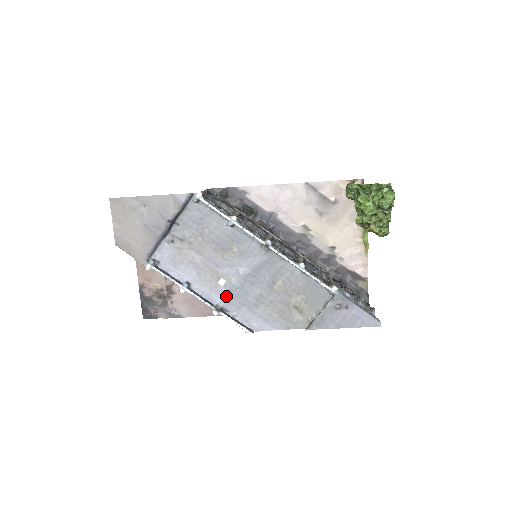
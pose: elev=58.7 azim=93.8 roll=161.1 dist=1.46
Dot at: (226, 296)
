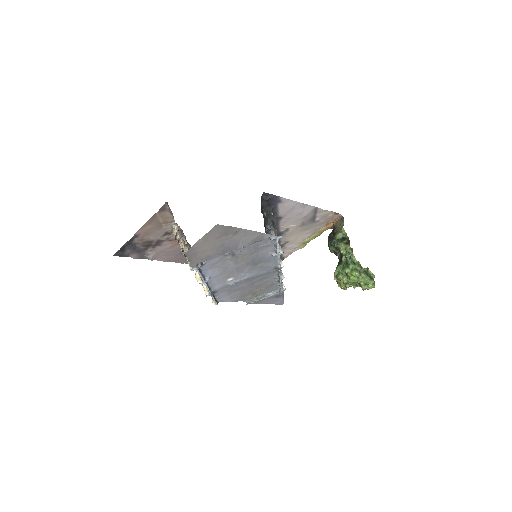
Dot at: (224, 286)
